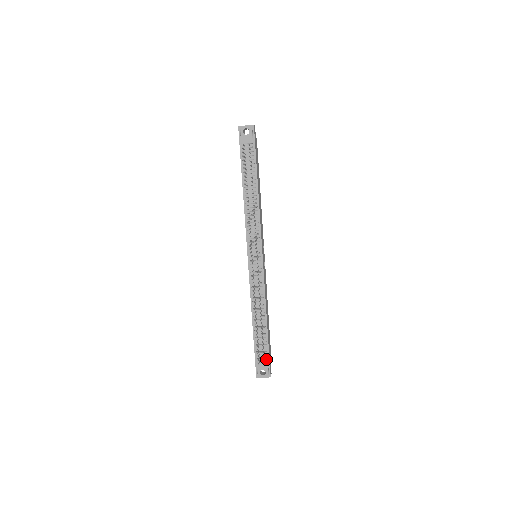
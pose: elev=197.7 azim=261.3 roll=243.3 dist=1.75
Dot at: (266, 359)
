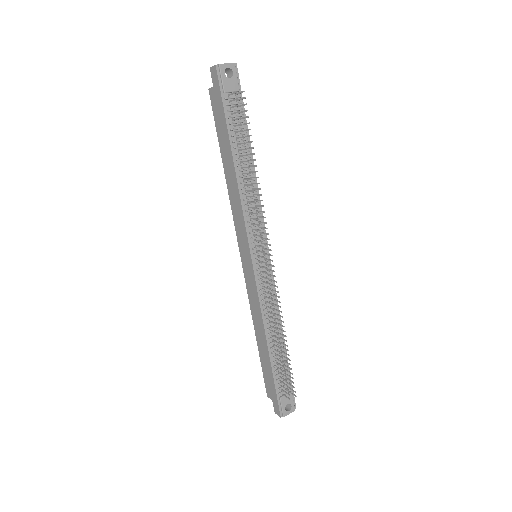
Dot at: (290, 388)
